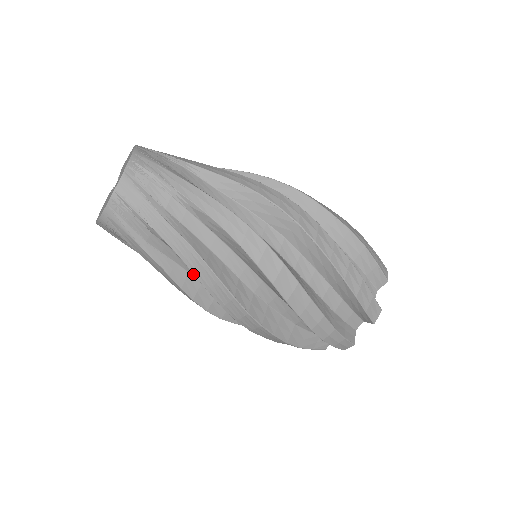
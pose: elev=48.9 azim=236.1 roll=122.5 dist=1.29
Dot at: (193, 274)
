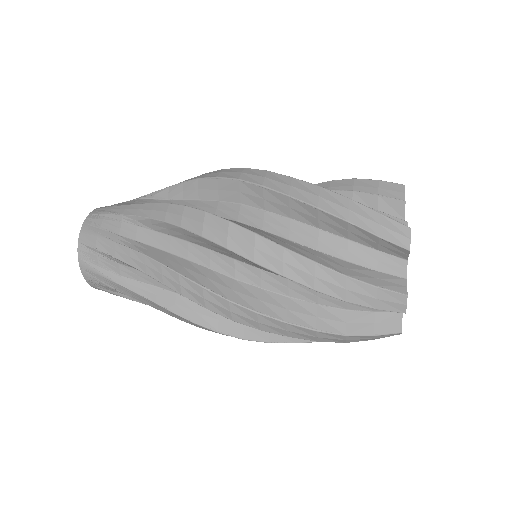
Dot at: occluded
